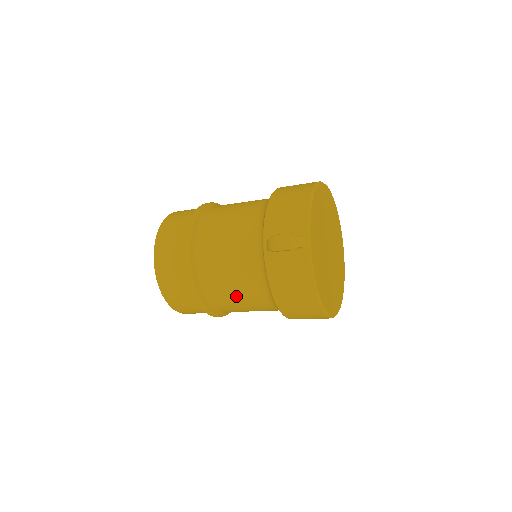
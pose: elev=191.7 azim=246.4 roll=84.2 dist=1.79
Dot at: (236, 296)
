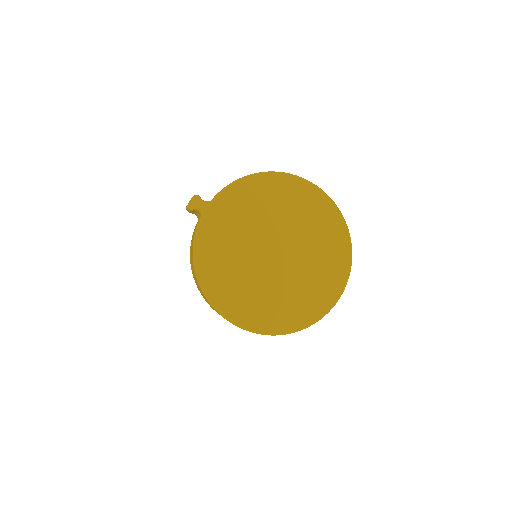
Dot at: occluded
